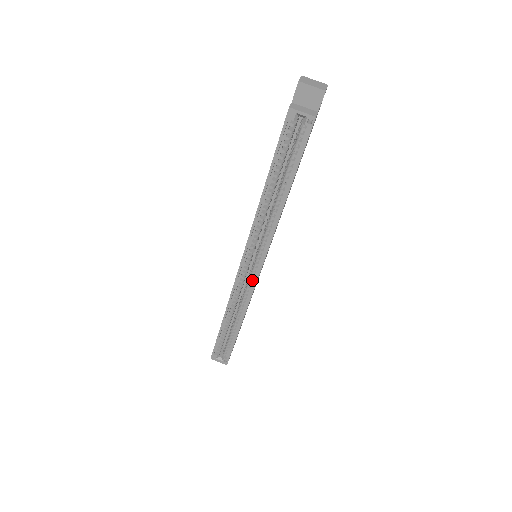
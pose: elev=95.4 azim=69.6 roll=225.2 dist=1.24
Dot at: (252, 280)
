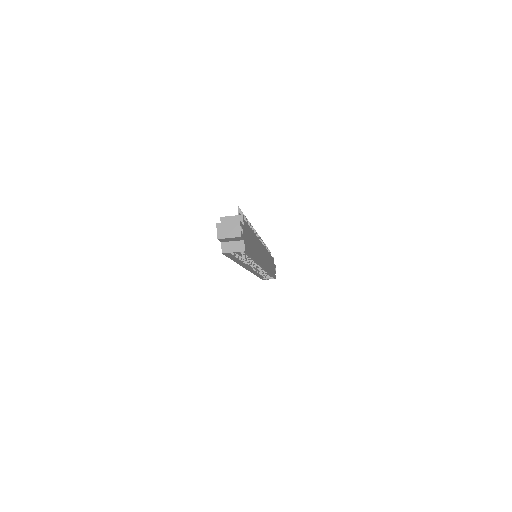
Dot at: (262, 269)
